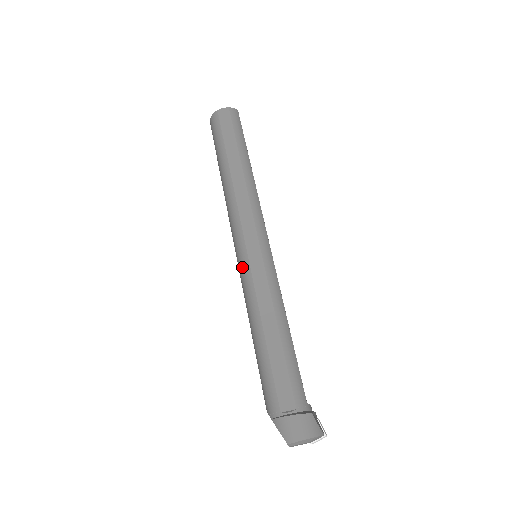
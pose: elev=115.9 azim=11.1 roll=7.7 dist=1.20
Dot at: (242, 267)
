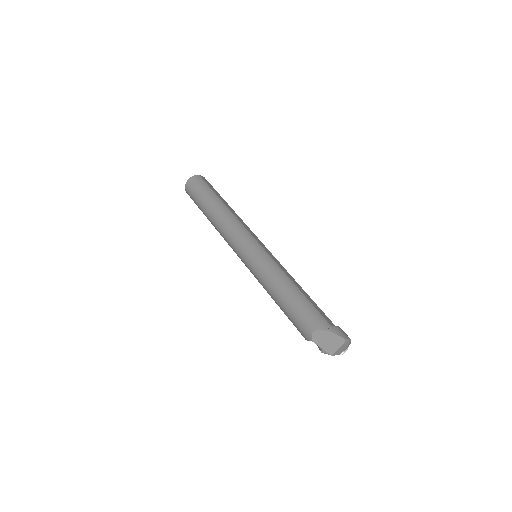
Dot at: (261, 253)
